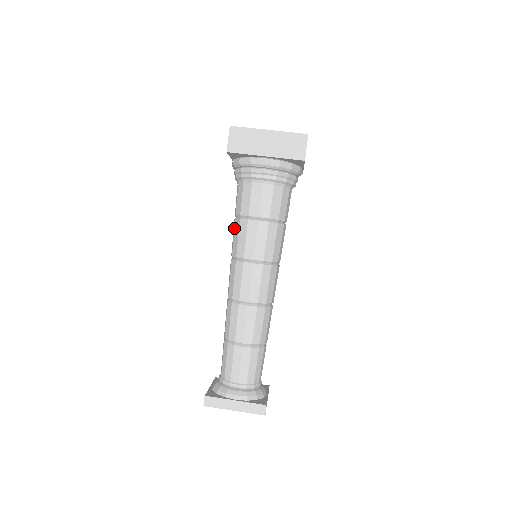
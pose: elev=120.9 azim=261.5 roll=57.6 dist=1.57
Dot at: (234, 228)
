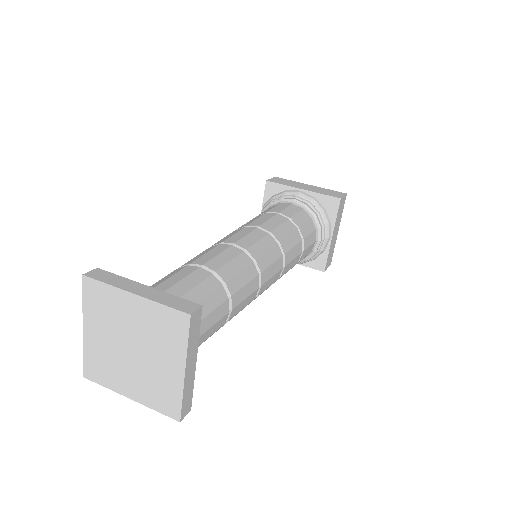
Dot at: occluded
